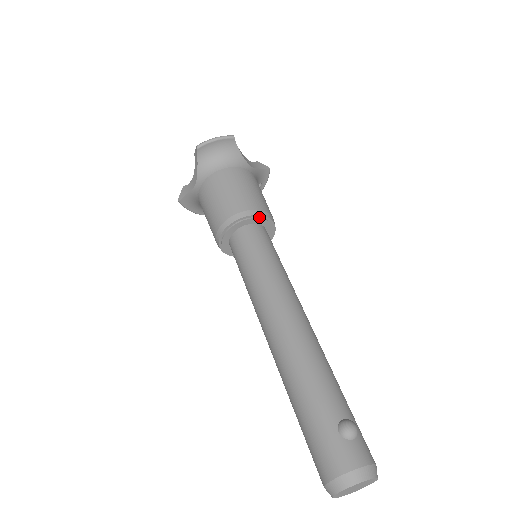
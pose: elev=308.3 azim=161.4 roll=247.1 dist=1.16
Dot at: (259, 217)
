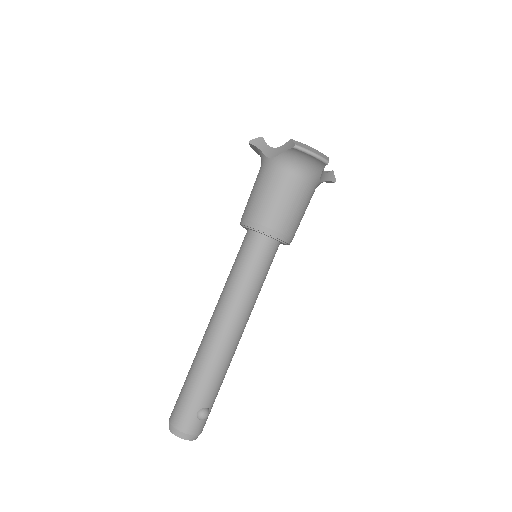
Dot at: (282, 240)
